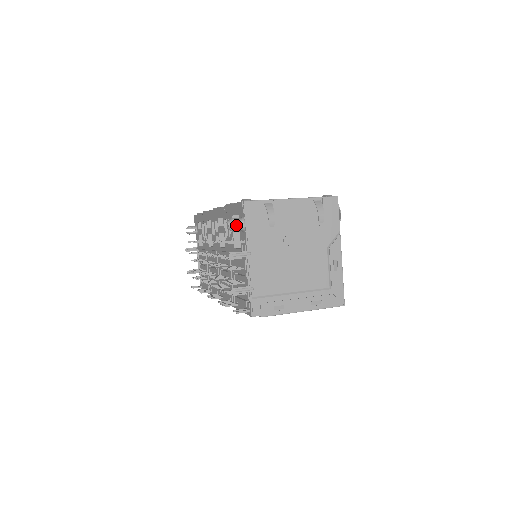
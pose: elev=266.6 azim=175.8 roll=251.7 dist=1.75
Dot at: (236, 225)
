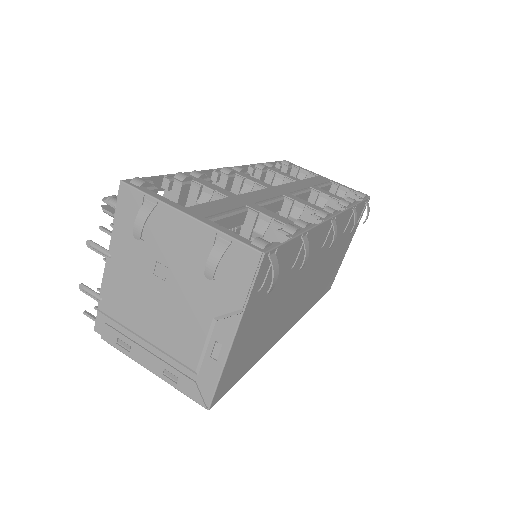
Dot at: occluded
